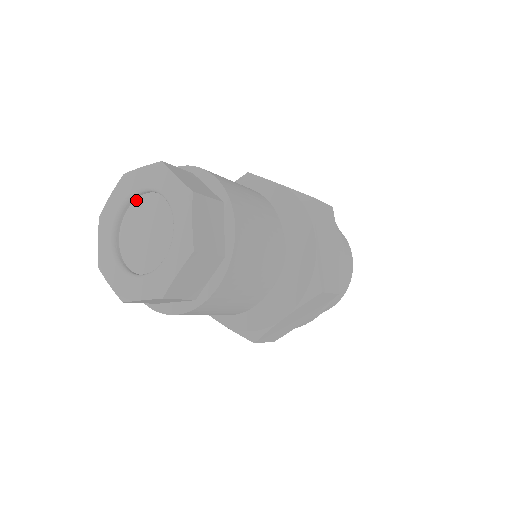
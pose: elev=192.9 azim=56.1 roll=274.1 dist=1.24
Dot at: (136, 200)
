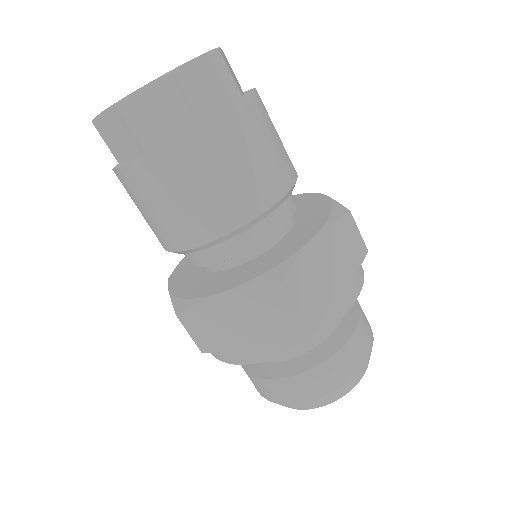
Dot at: occluded
